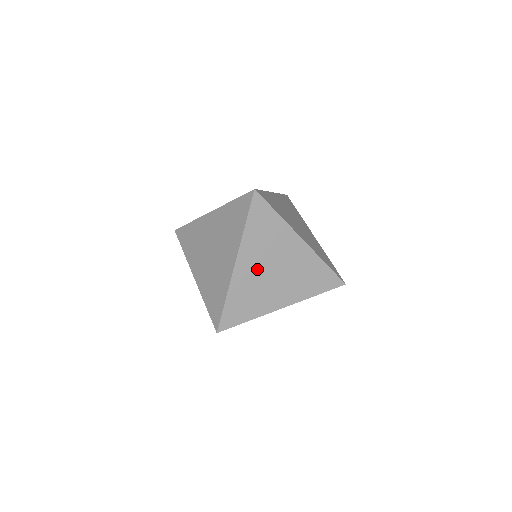
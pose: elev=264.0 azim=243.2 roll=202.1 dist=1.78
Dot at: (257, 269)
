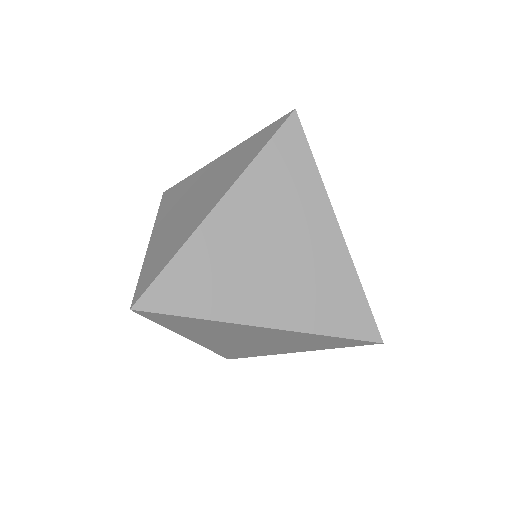
Dot at: (247, 235)
